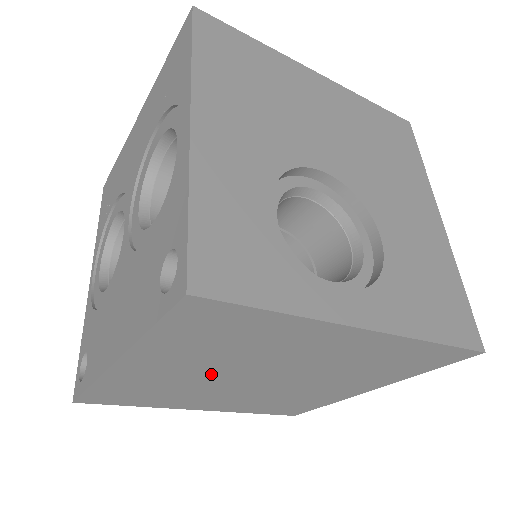
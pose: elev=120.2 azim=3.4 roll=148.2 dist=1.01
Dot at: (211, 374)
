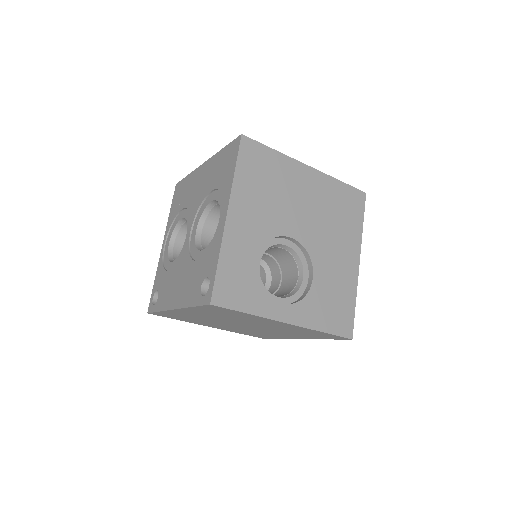
Dot at: (218, 320)
